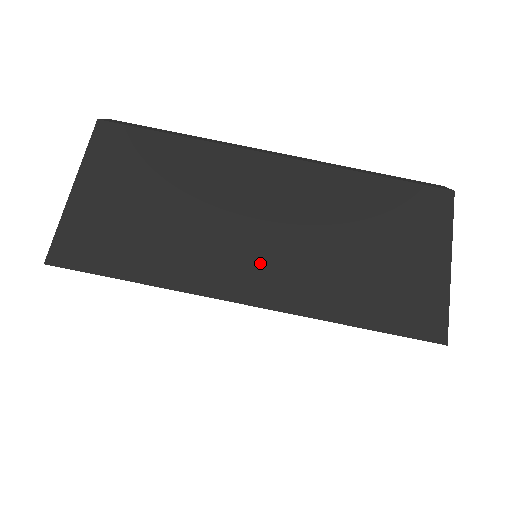
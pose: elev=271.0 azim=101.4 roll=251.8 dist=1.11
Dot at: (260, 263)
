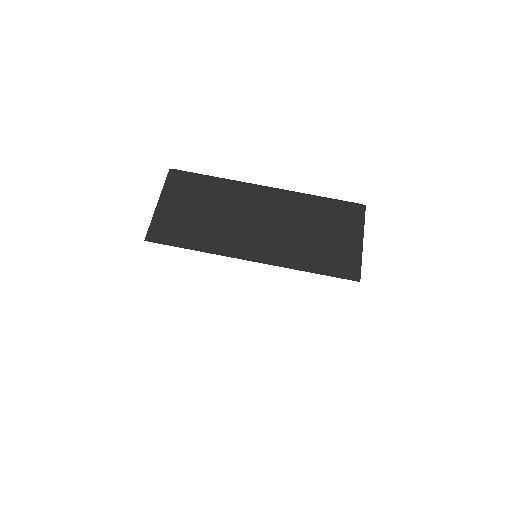
Dot at: (259, 241)
